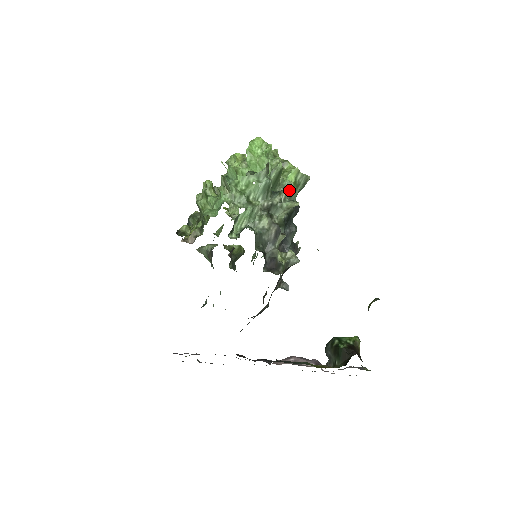
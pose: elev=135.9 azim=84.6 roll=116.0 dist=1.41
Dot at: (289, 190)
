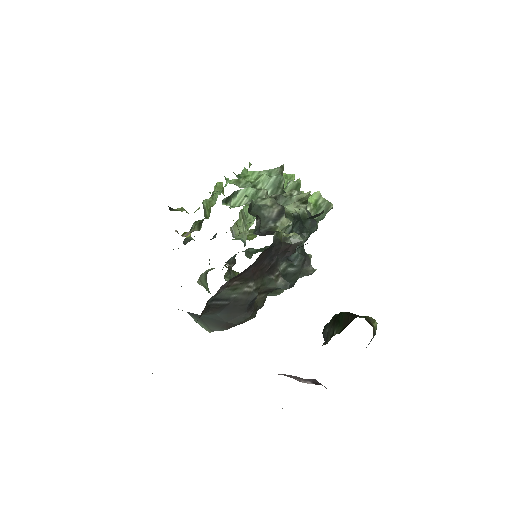
Dot at: (307, 209)
